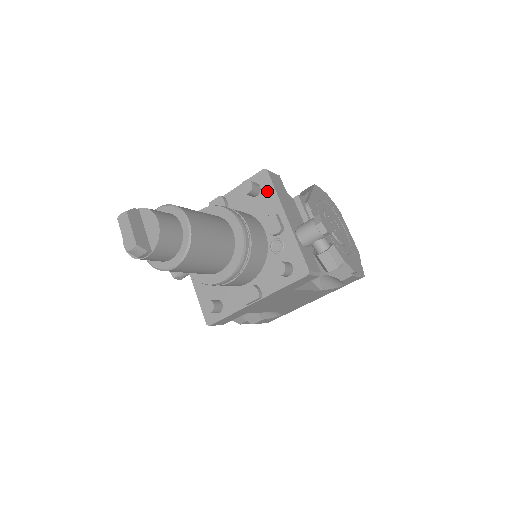
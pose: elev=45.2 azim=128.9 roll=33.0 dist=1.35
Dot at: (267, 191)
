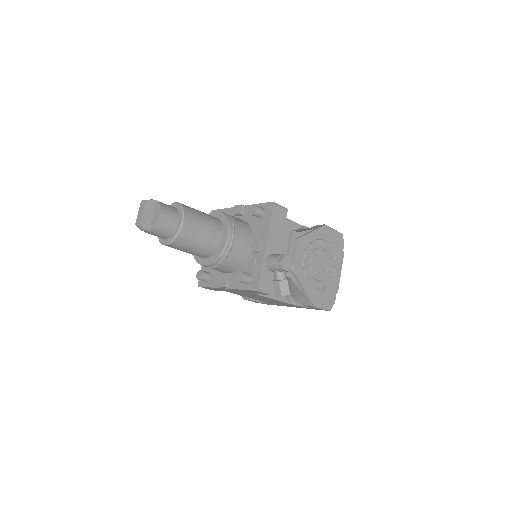
Dot at: (266, 219)
